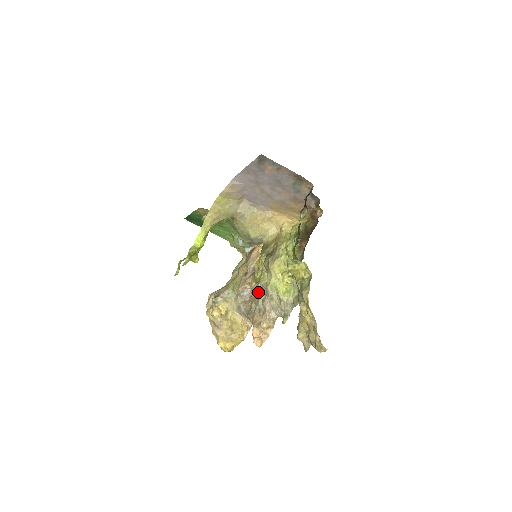
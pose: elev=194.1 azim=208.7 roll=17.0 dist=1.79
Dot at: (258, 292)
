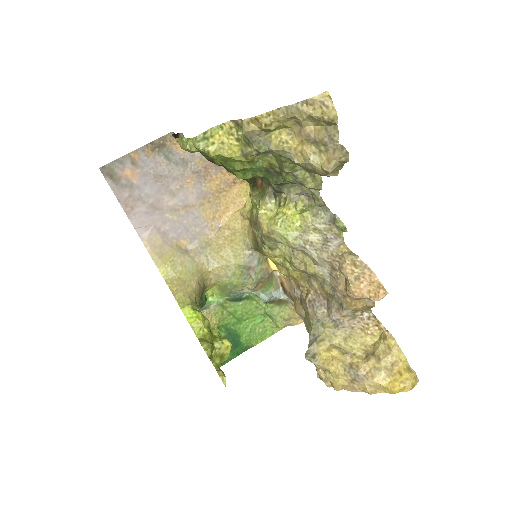
Dot at: (304, 270)
